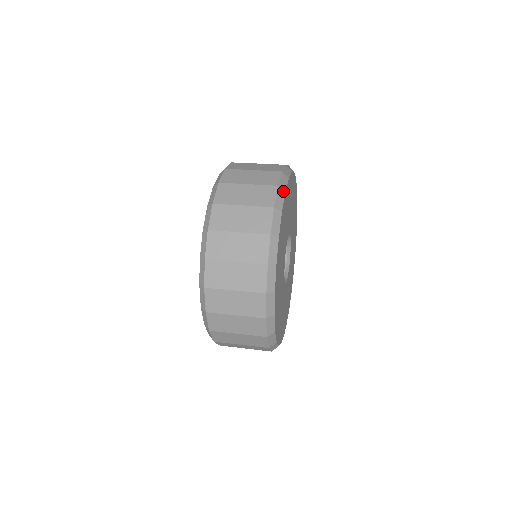
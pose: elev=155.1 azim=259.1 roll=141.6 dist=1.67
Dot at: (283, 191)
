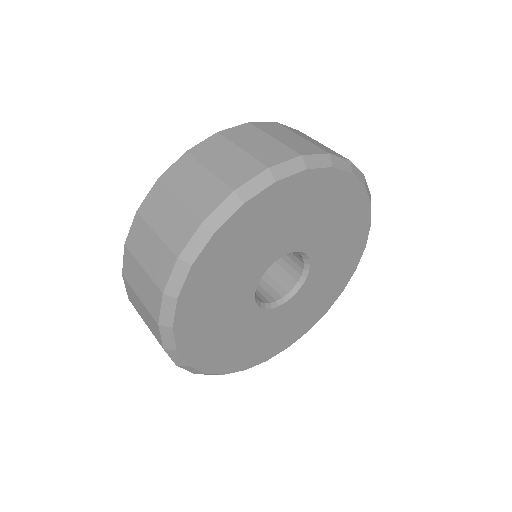
Dot at: (240, 201)
